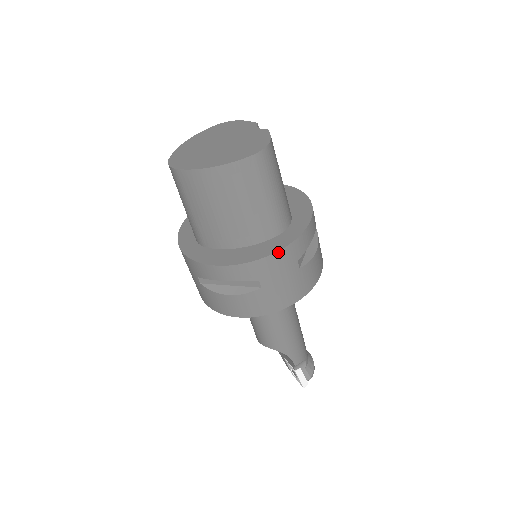
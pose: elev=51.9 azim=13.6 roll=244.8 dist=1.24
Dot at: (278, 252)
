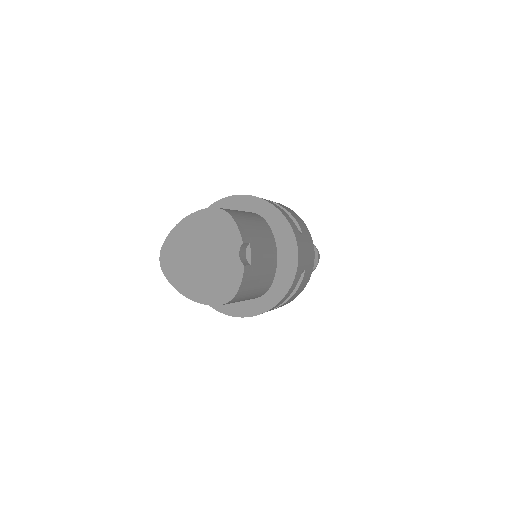
Dot at: occluded
